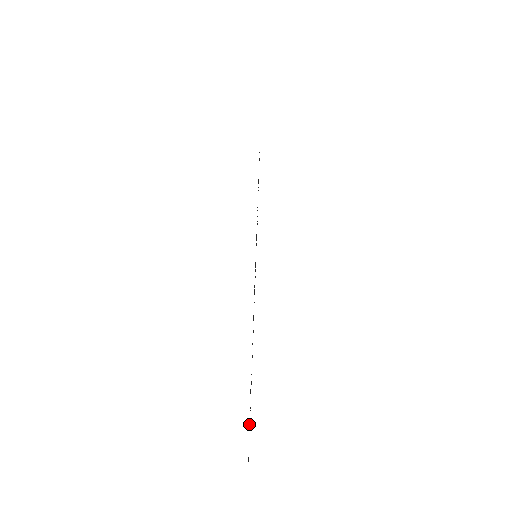
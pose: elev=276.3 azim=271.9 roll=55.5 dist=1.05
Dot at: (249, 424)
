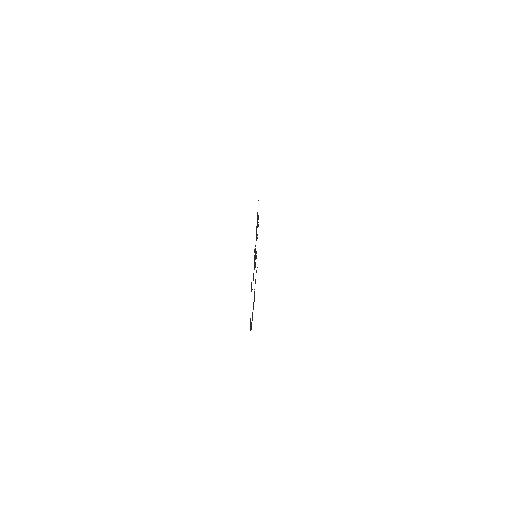
Dot at: occluded
